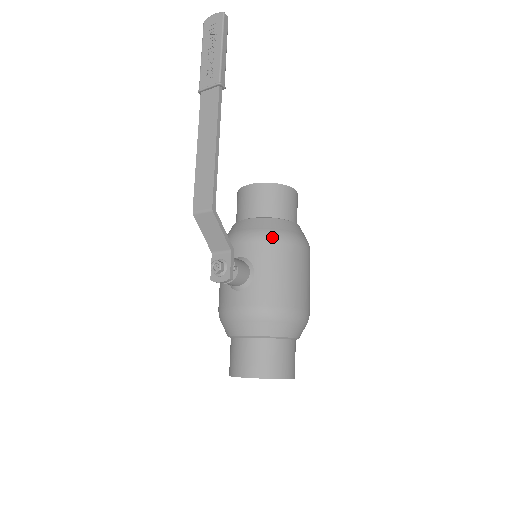
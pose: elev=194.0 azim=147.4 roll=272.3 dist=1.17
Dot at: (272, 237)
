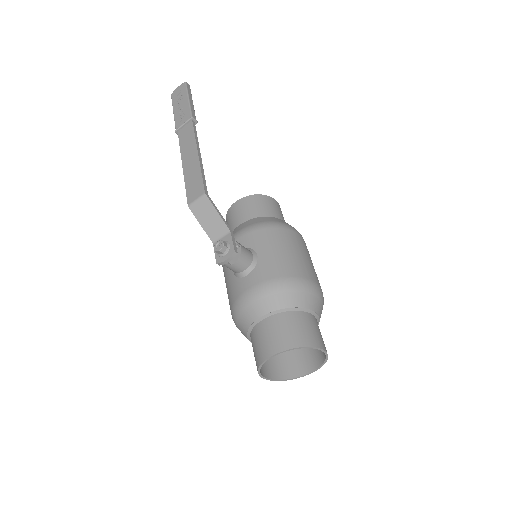
Dot at: (266, 225)
